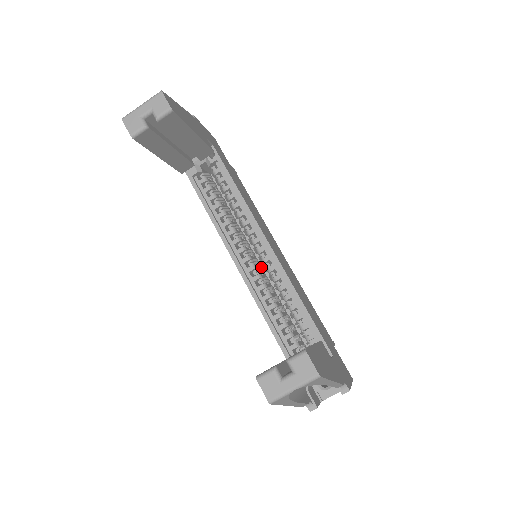
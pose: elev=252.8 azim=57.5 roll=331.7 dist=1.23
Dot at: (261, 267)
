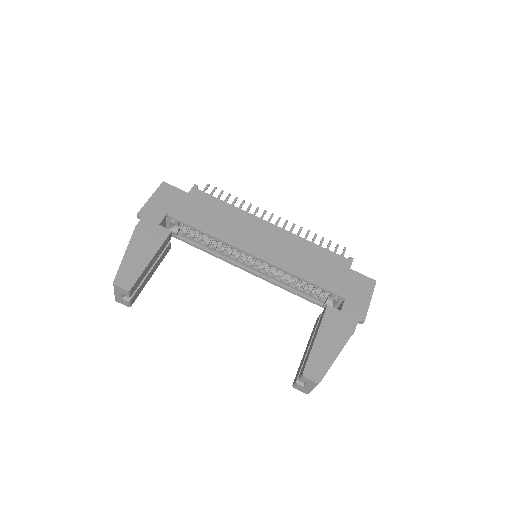
Dot at: occluded
